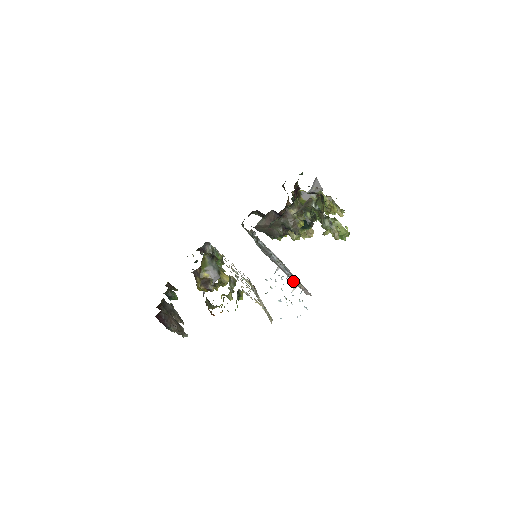
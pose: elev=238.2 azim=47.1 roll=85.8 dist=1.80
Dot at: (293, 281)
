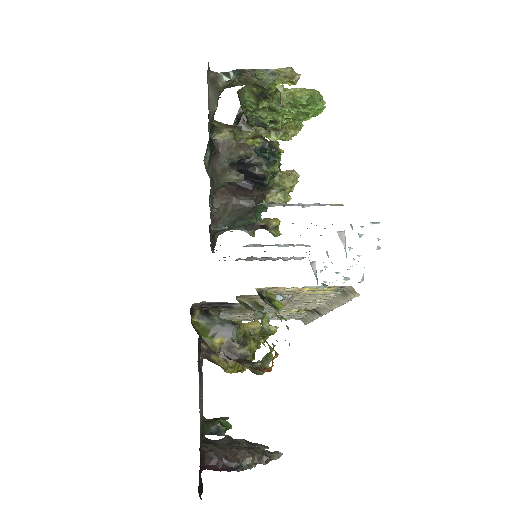
Dot at: occluded
